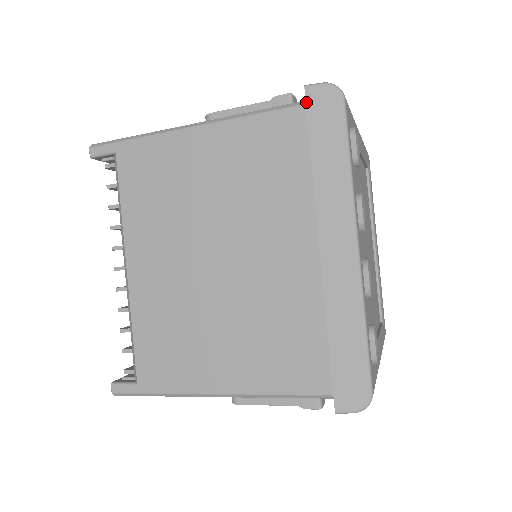
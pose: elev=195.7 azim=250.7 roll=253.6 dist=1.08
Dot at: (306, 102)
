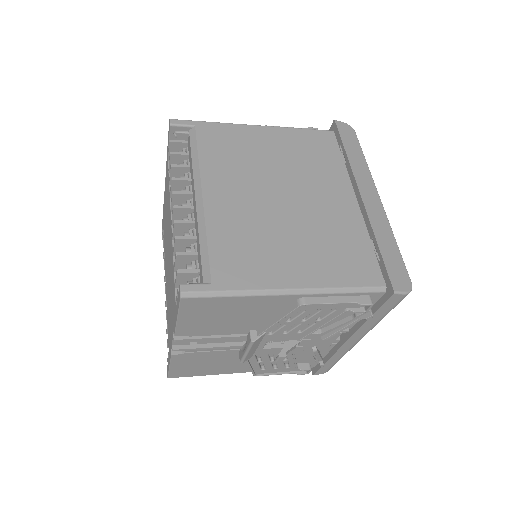
Dot at: (337, 126)
